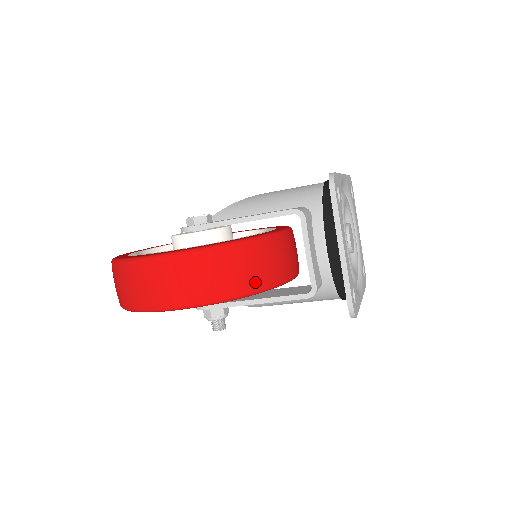
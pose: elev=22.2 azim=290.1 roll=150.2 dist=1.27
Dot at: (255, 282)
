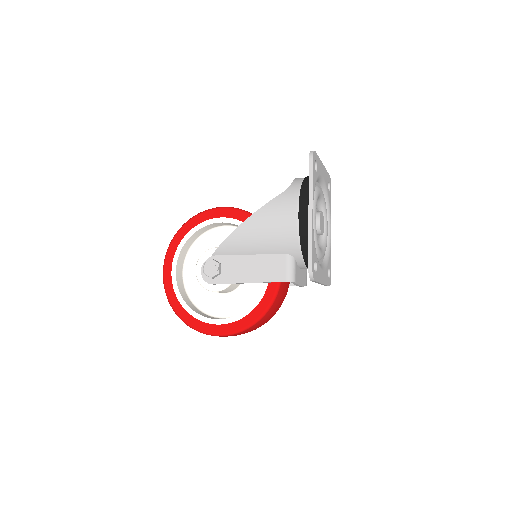
Dot at: (273, 315)
